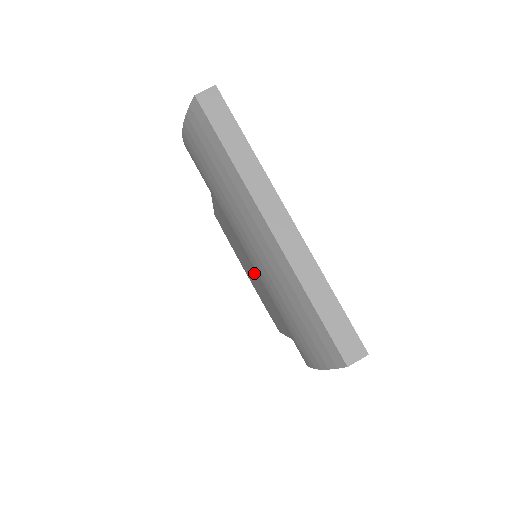
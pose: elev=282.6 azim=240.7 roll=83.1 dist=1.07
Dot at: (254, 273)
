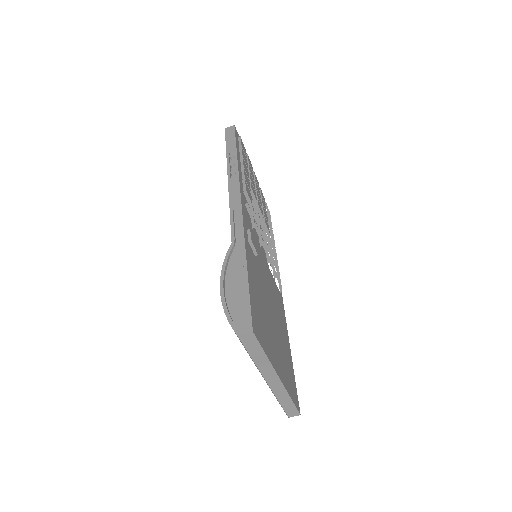
Dot at: occluded
